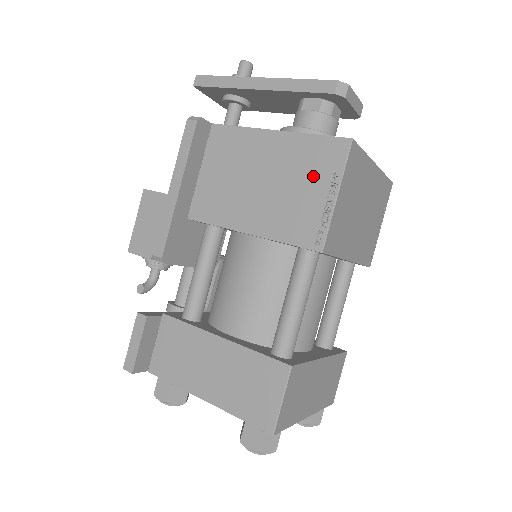
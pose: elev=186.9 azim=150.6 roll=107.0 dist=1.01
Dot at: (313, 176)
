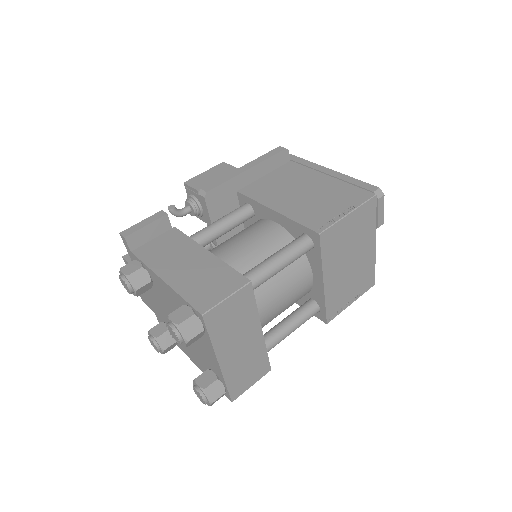
Dot at: (340, 200)
